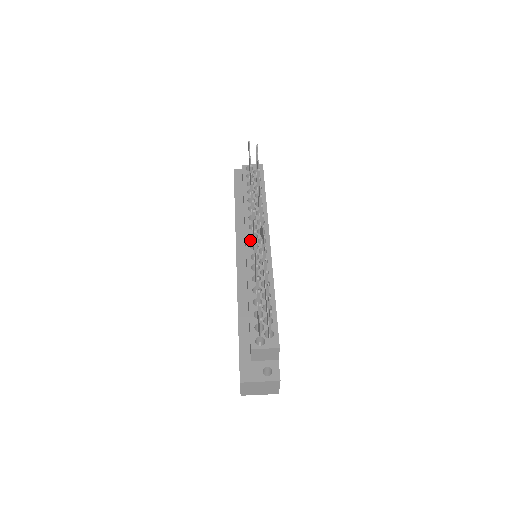
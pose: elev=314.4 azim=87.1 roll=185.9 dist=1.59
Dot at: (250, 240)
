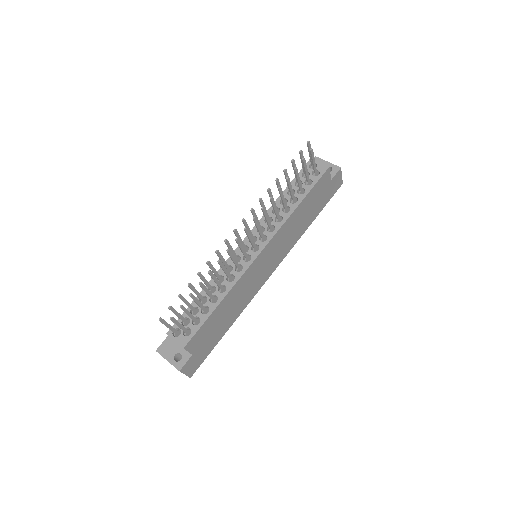
Dot at: (247, 241)
